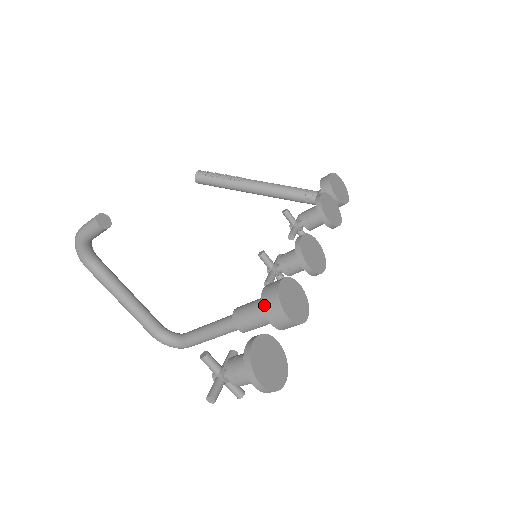
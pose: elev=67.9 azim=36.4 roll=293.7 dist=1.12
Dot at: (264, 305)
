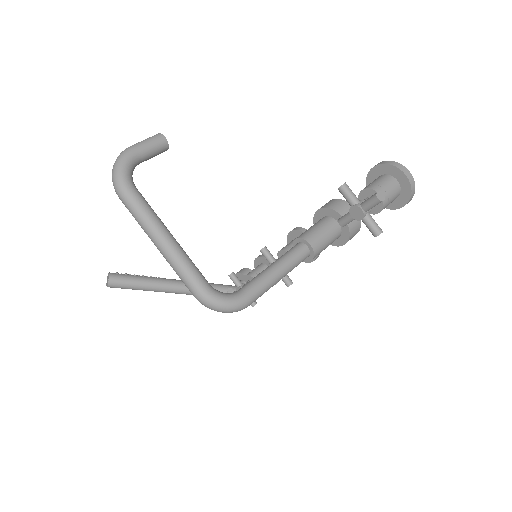
Dot at: (332, 207)
